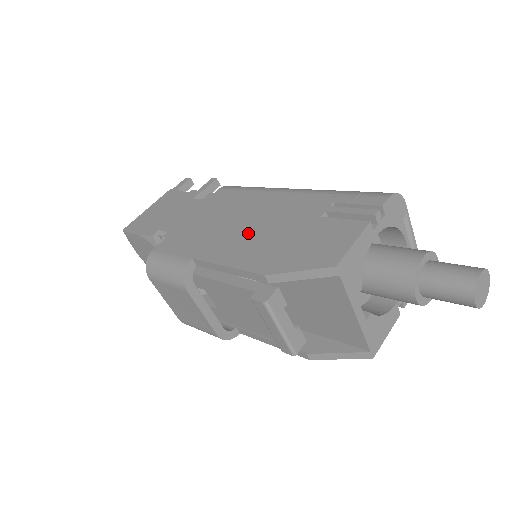
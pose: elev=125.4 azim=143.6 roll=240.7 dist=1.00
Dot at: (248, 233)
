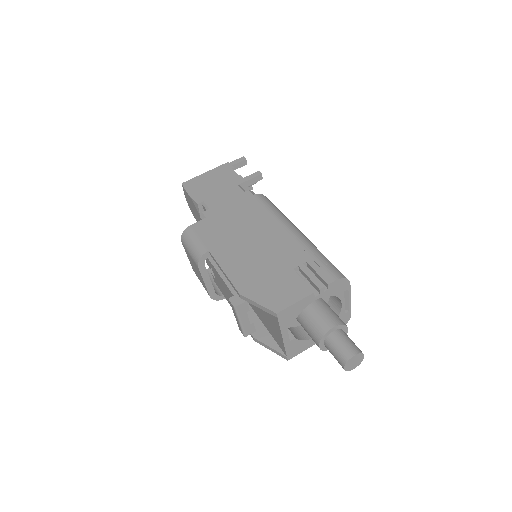
Dot at: (248, 252)
